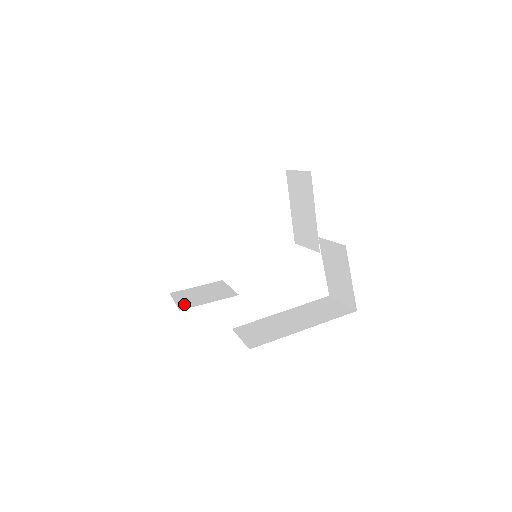
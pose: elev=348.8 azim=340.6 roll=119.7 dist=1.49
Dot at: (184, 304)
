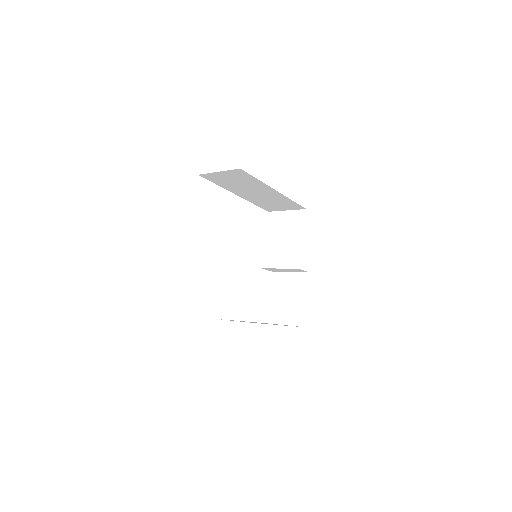
Dot at: occluded
